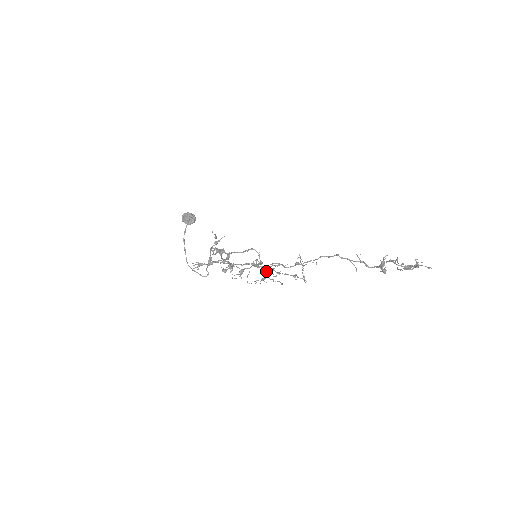
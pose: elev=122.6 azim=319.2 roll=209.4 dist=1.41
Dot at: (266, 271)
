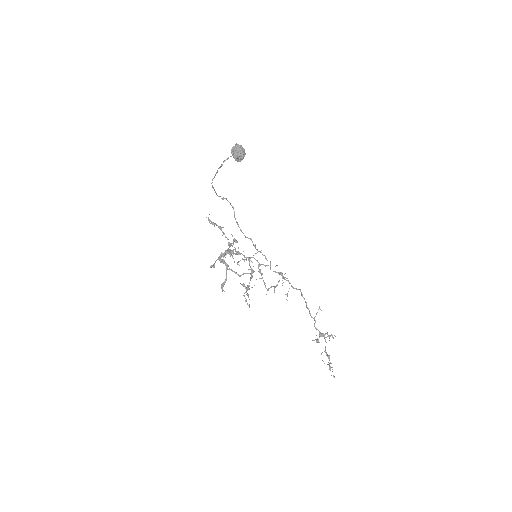
Dot at: (249, 285)
